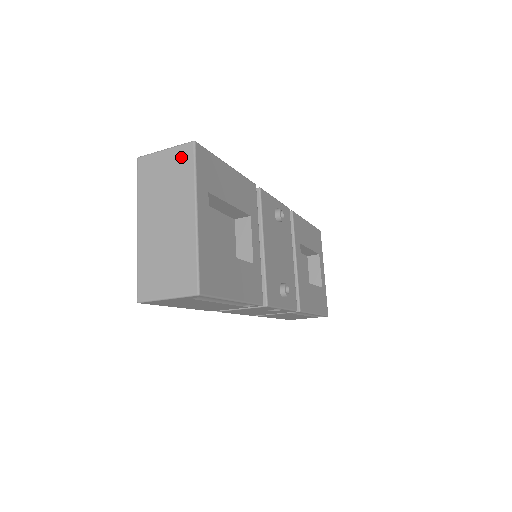
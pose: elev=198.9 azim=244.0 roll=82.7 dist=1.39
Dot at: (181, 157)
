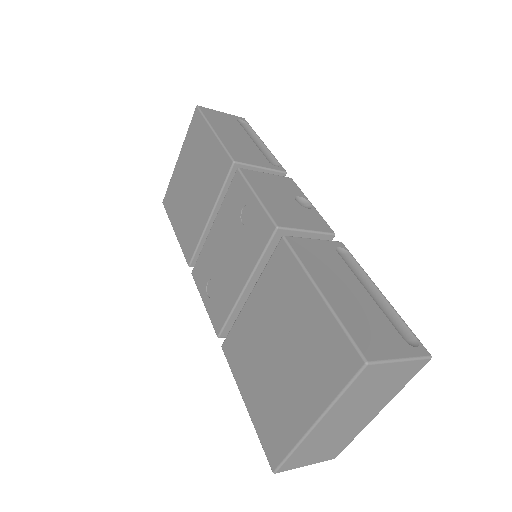
Dot at: (409, 371)
